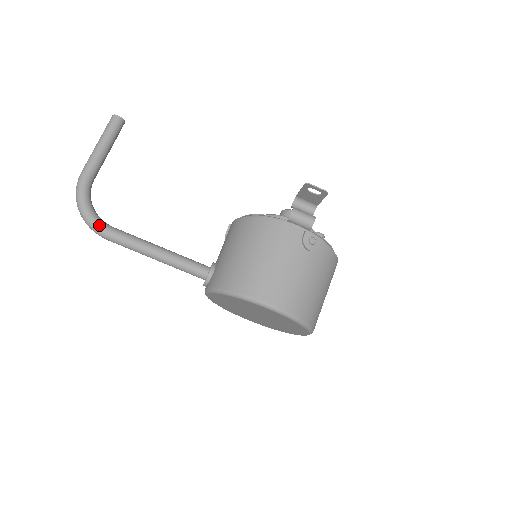
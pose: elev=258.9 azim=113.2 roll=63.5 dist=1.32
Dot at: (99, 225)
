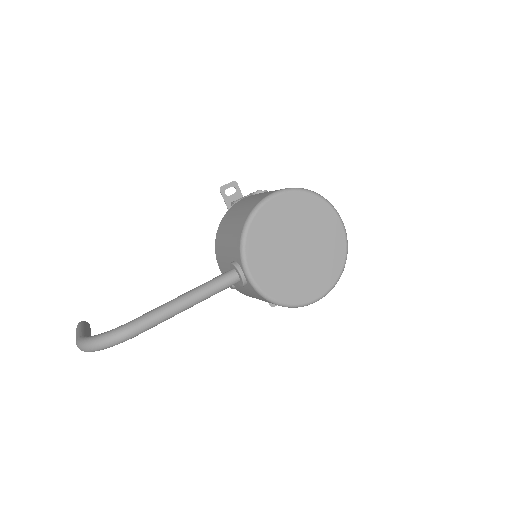
Dot at: (119, 327)
